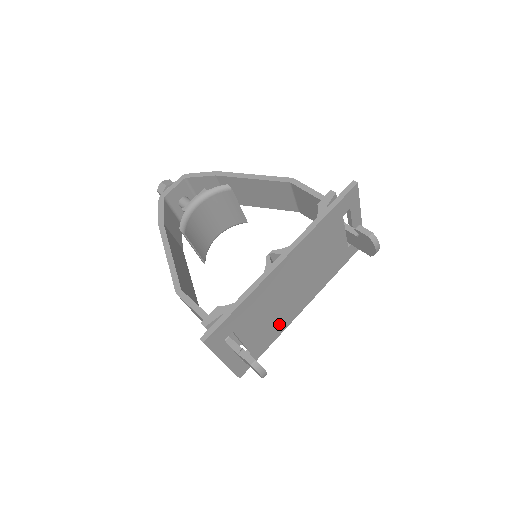
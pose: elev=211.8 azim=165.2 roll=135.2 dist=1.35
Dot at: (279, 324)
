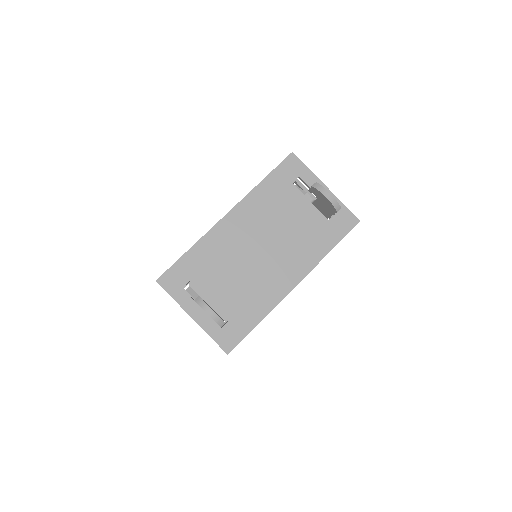
Dot at: (260, 296)
